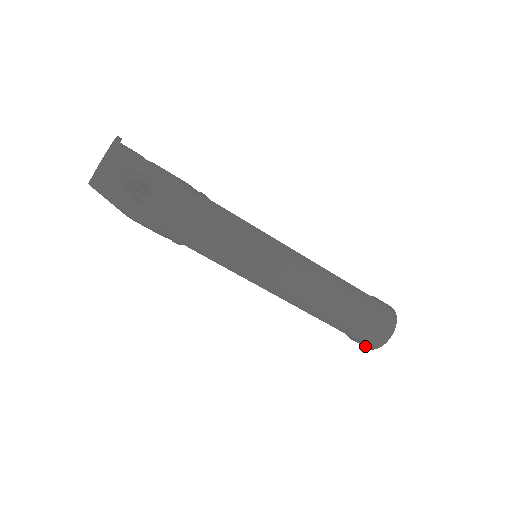
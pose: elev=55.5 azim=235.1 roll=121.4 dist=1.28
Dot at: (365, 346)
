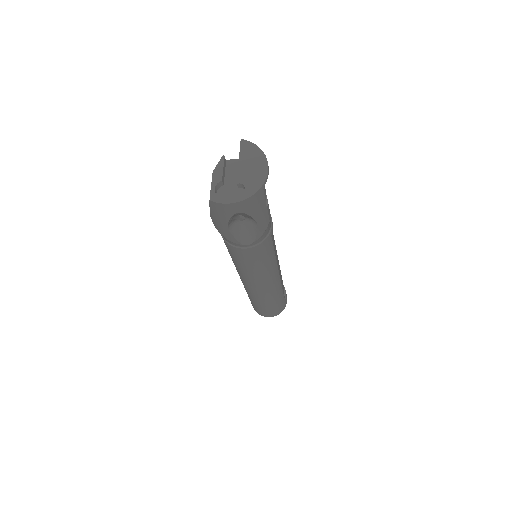
Dot at: occluded
